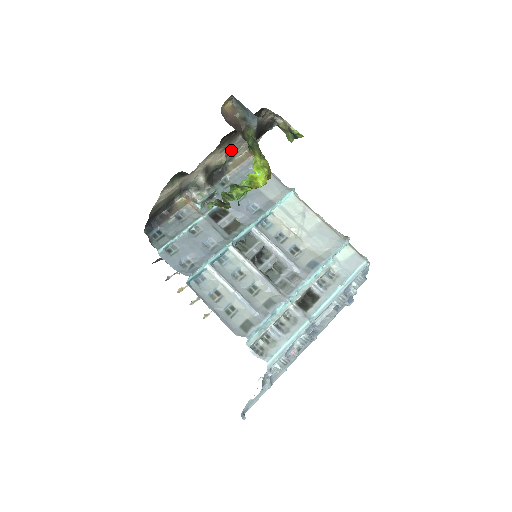
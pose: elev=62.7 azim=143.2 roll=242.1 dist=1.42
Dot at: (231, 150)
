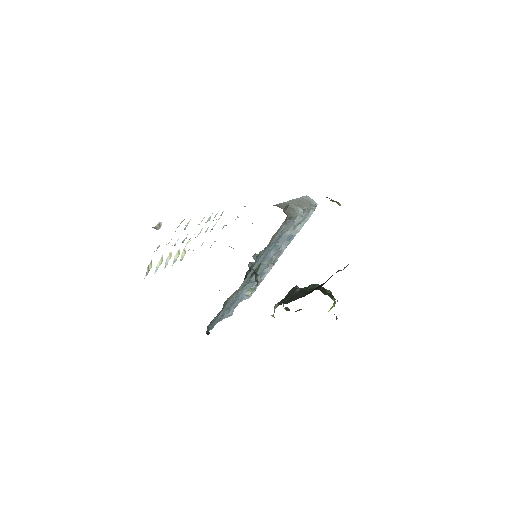
Dot at: occluded
